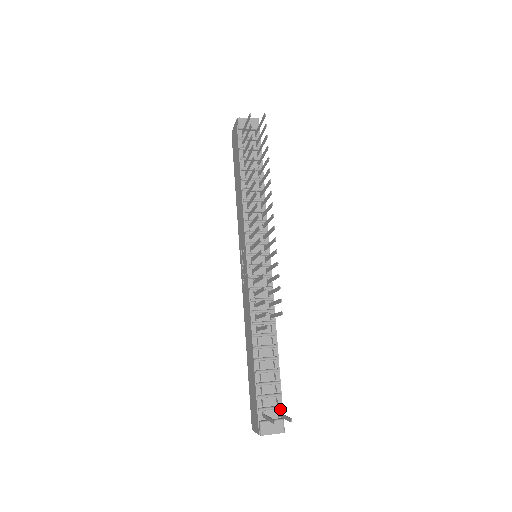
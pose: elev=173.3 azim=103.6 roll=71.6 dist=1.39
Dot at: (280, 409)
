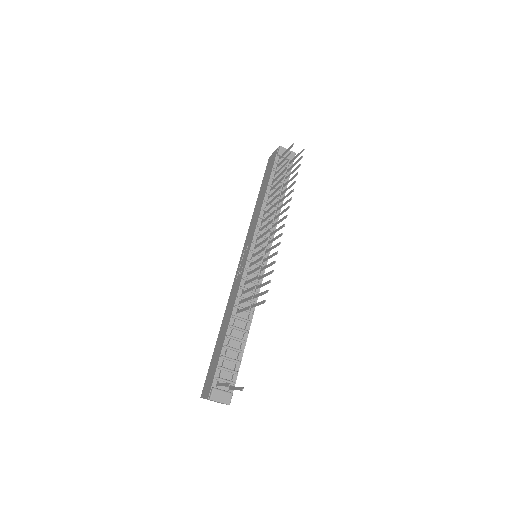
Dot at: (233, 385)
